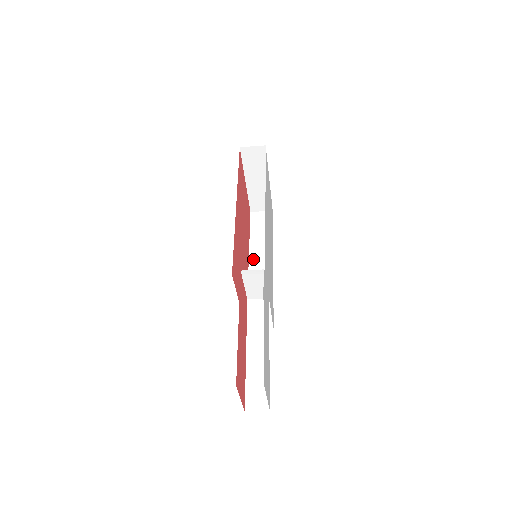
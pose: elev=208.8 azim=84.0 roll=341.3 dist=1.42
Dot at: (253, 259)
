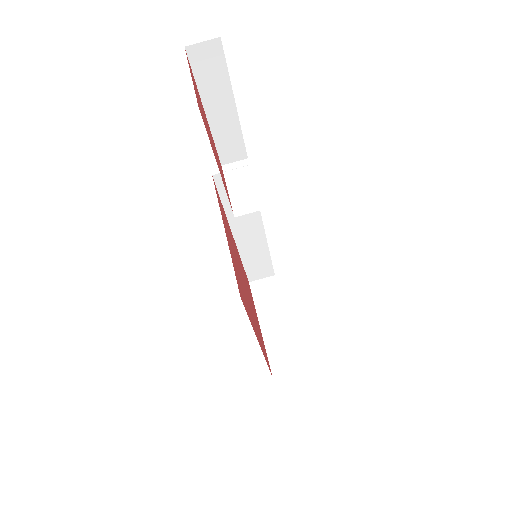
Dot at: occluded
